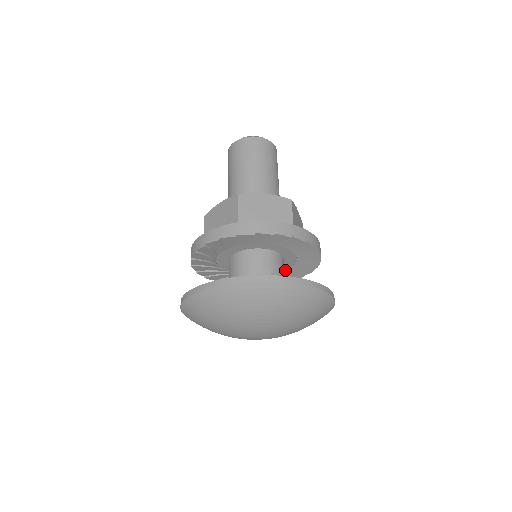
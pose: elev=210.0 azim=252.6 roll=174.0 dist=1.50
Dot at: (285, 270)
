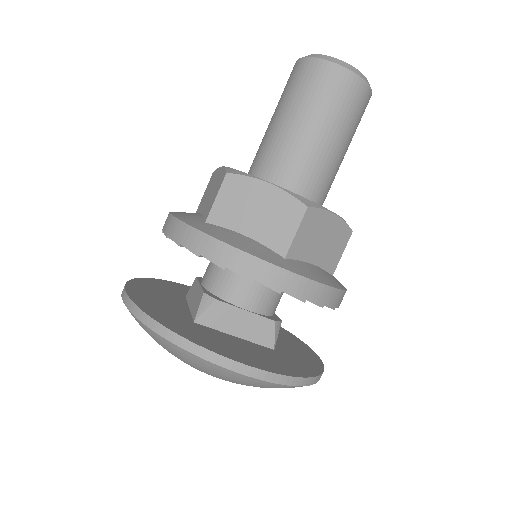
Dot at: occluded
